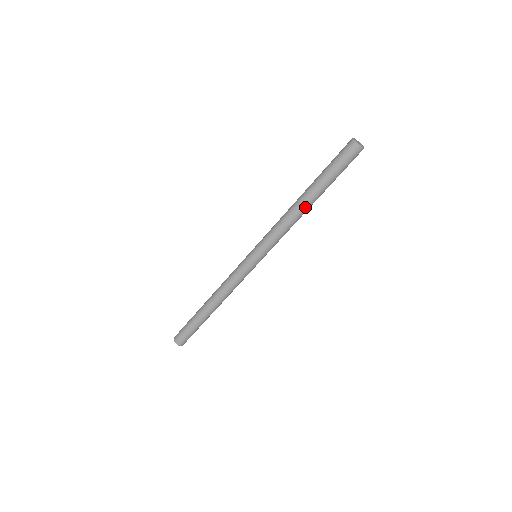
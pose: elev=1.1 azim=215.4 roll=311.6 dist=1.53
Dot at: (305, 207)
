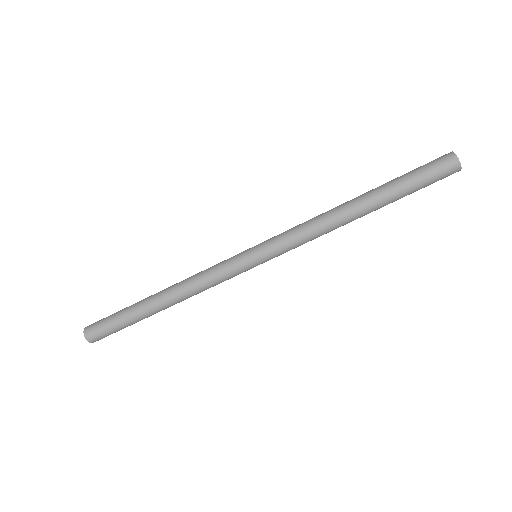
Dot at: (355, 216)
